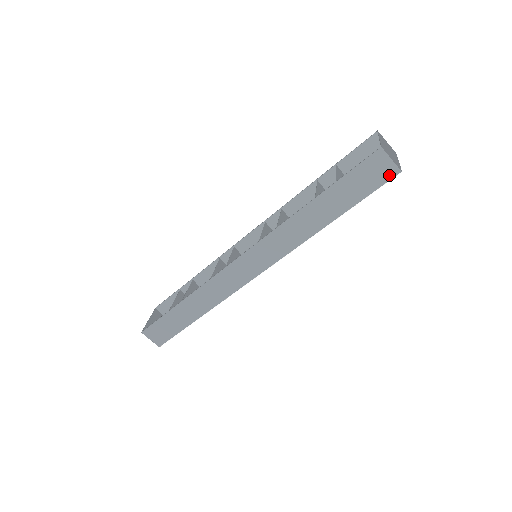
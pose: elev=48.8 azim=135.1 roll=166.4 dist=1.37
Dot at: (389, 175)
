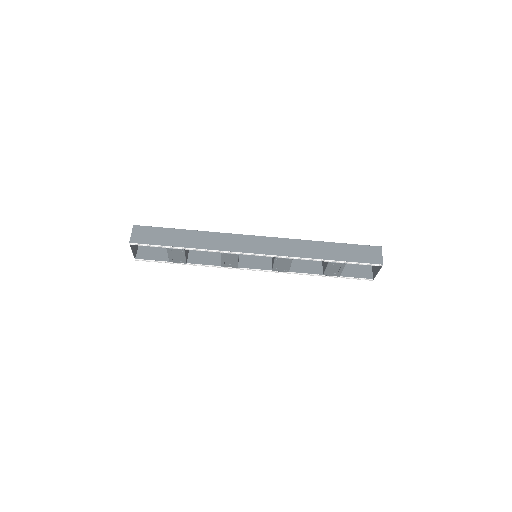
Dot at: (376, 261)
